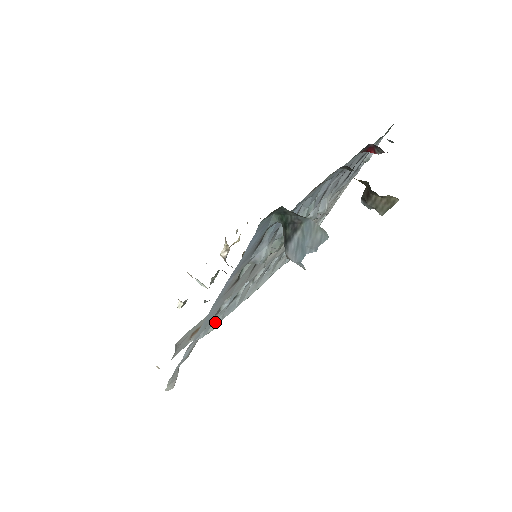
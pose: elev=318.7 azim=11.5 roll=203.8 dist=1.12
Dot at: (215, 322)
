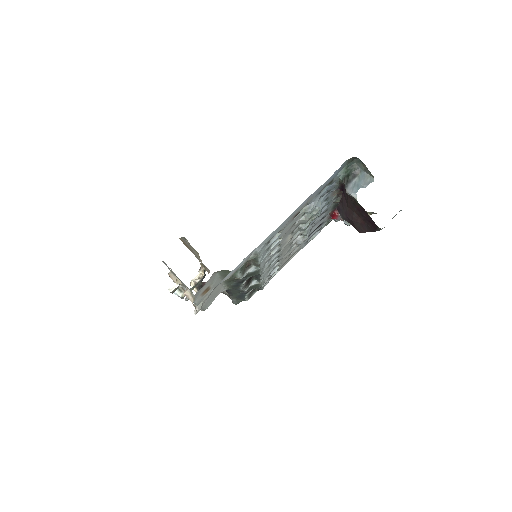
Dot at: (262, 252)
